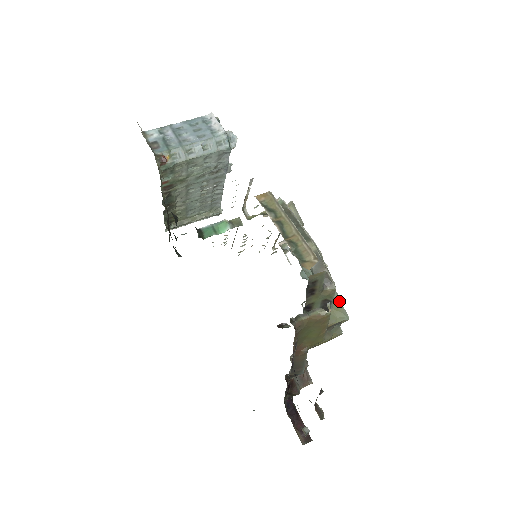
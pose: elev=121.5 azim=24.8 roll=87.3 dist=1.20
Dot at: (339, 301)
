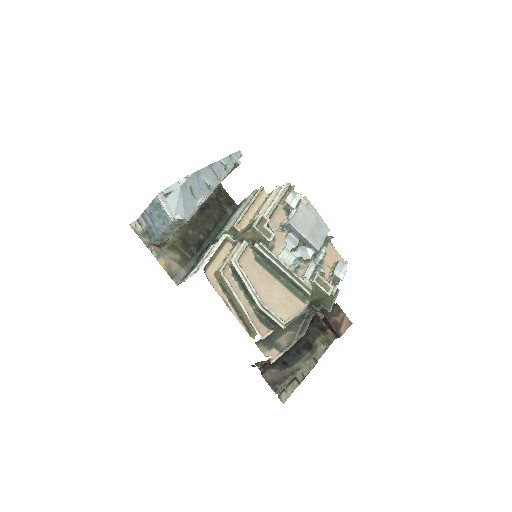
Dot at: (318, 287)
